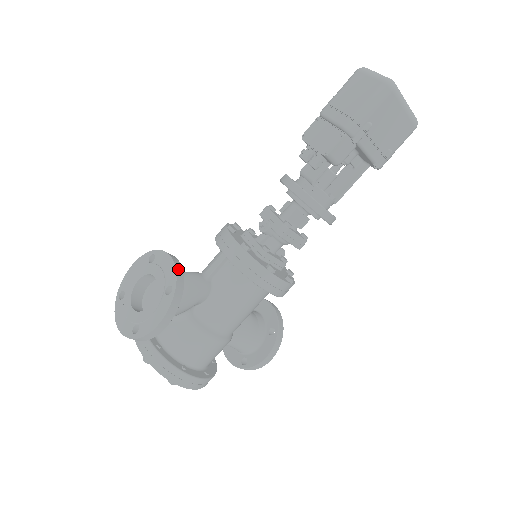
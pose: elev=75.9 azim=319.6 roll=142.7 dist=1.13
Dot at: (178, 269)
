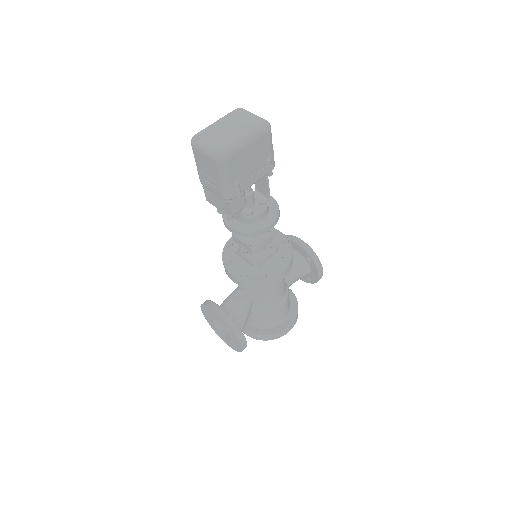
Dot at: (223, 317)
